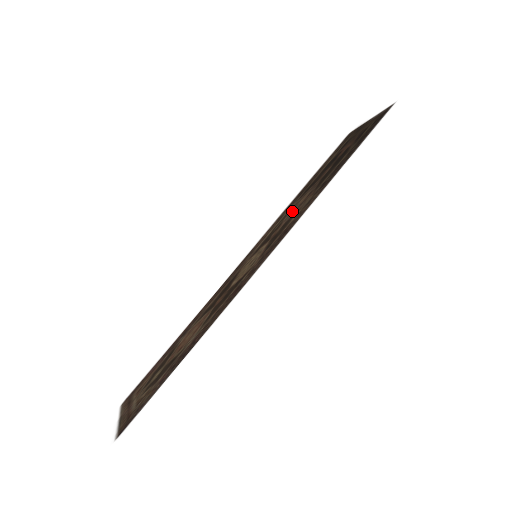
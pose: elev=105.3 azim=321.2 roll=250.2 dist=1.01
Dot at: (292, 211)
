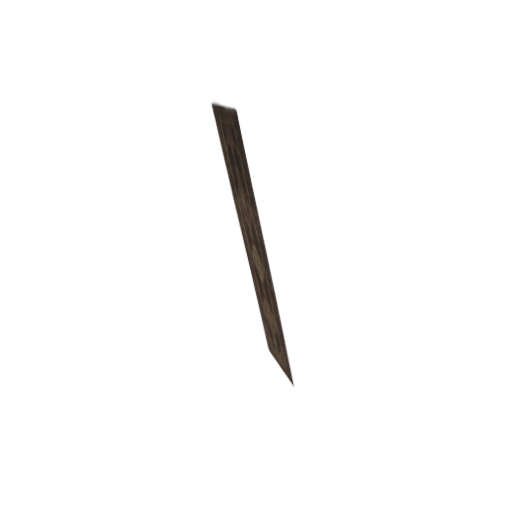
Dot at: (246, 214)
